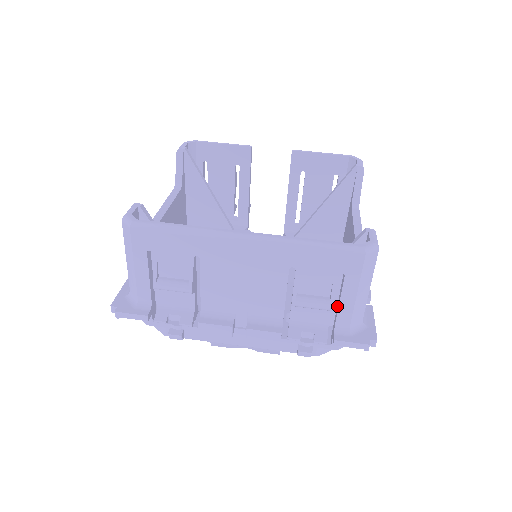
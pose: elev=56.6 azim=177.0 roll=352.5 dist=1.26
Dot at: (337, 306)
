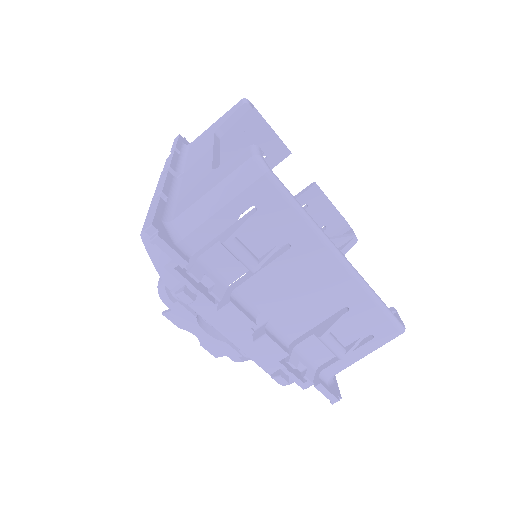
Dot at: occluded
